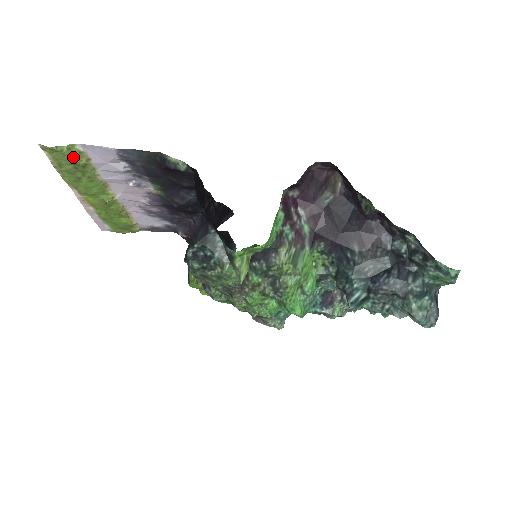
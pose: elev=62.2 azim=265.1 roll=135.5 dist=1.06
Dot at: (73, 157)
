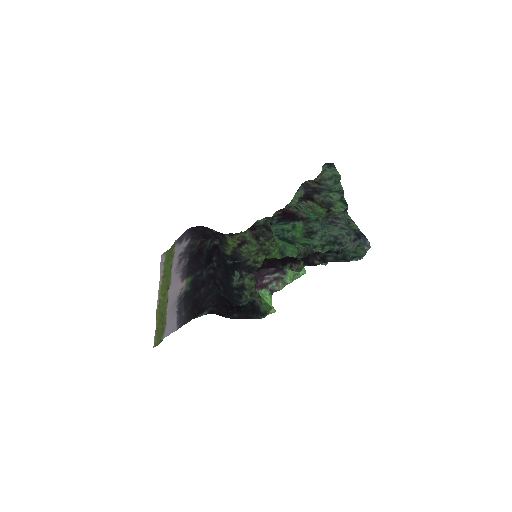
Dot at: (163, 333)
